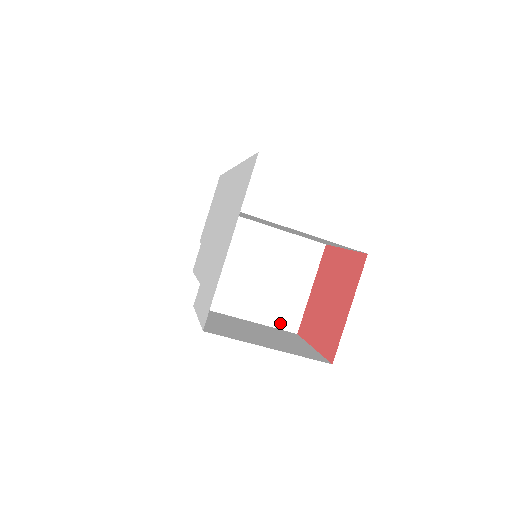
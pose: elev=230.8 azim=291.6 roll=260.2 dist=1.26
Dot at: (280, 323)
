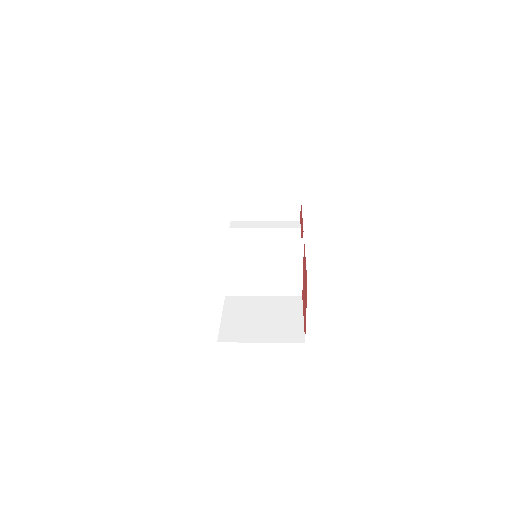
Dot at: (287, 293)
